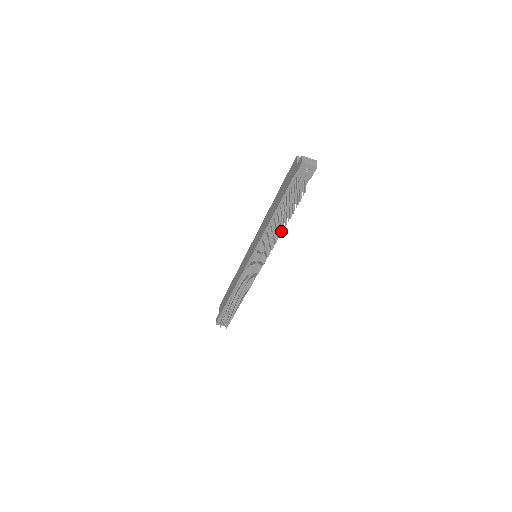
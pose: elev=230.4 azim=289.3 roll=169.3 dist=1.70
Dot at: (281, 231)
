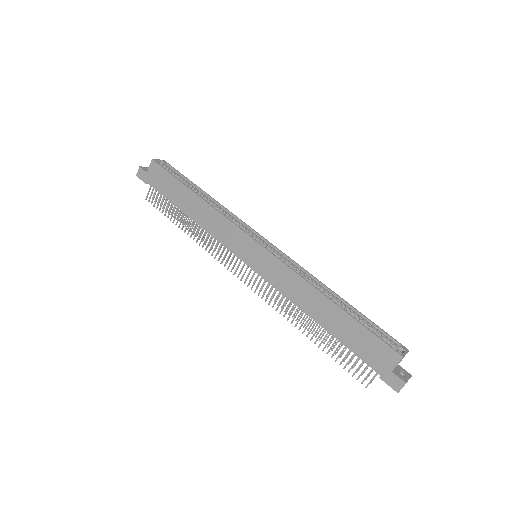
Dot at: (312, 332)
